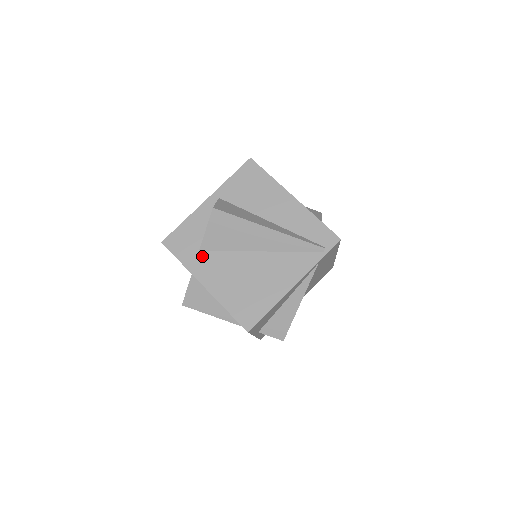
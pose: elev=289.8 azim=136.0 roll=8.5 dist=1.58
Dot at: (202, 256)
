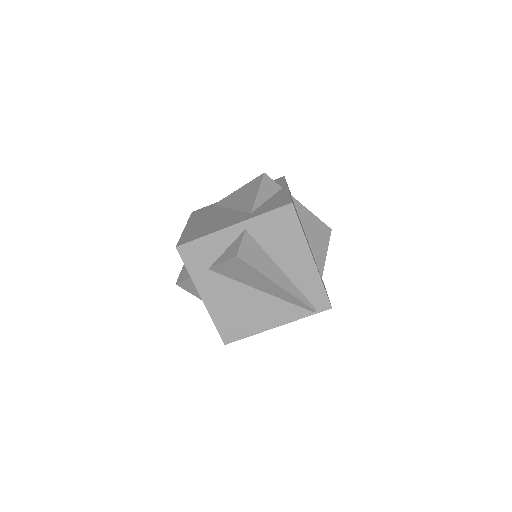
Dot at: (209, 274)
